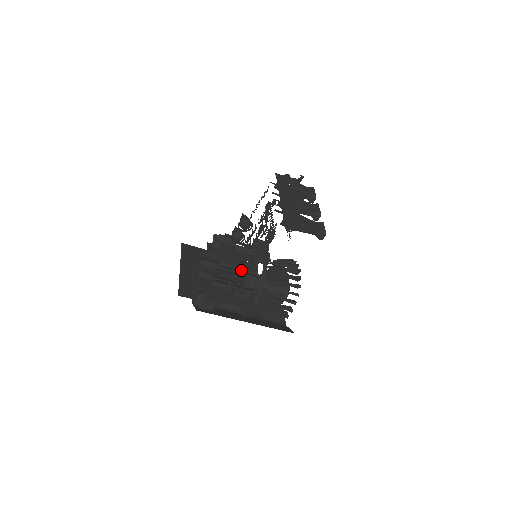
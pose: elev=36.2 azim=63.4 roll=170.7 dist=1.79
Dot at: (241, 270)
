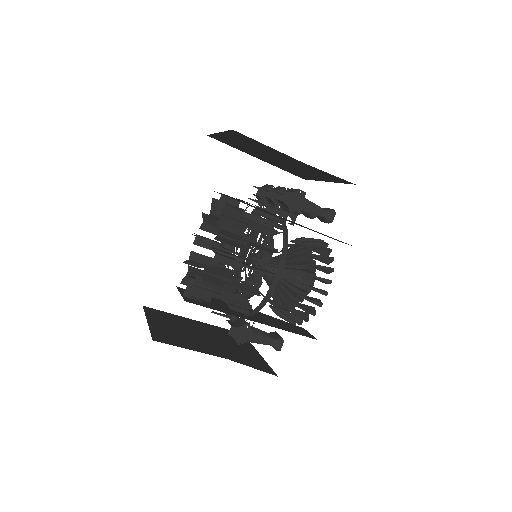
Dot at: (254, 222)
